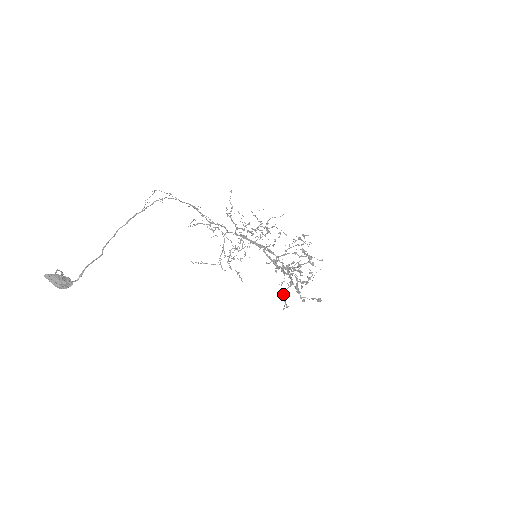
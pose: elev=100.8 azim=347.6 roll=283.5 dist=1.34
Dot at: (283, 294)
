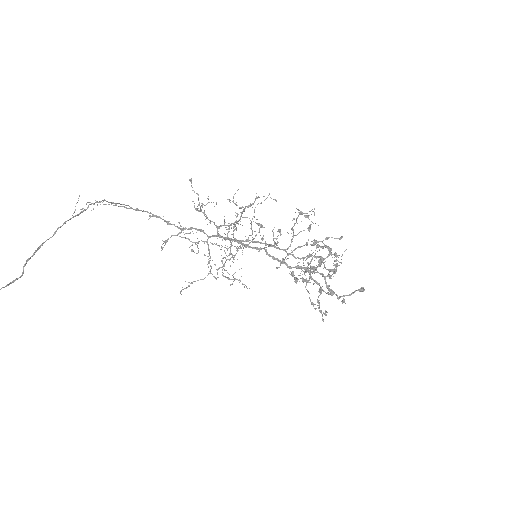
Dot at: (315, 304)
